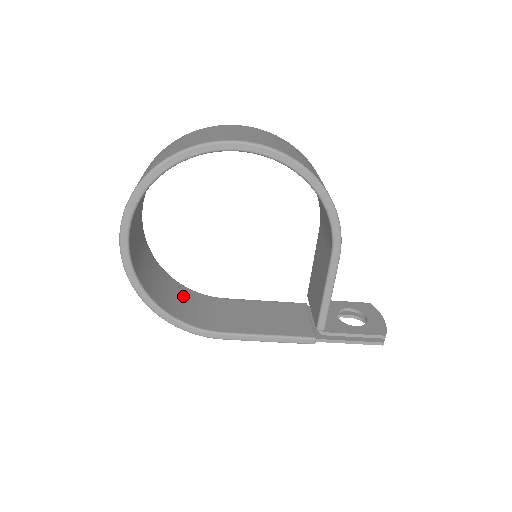
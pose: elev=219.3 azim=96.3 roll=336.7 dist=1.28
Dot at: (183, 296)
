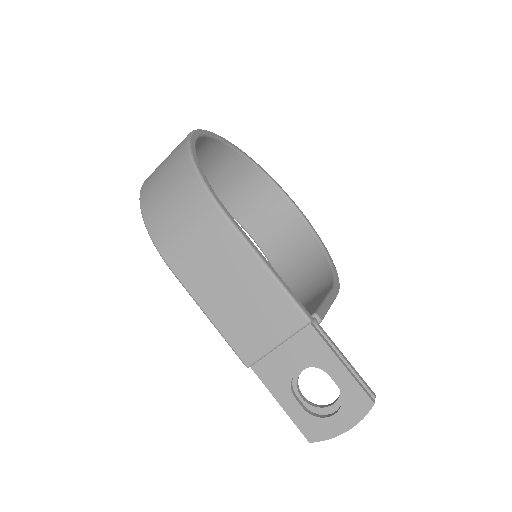
Dot at: occluded
